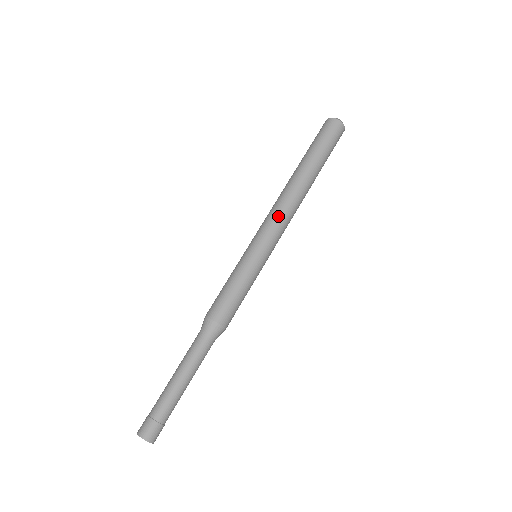
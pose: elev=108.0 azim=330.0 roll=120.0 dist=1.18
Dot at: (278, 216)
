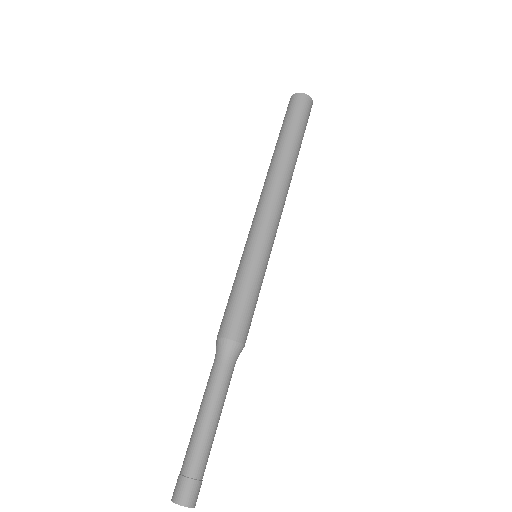
Dot at: (279, 210)
